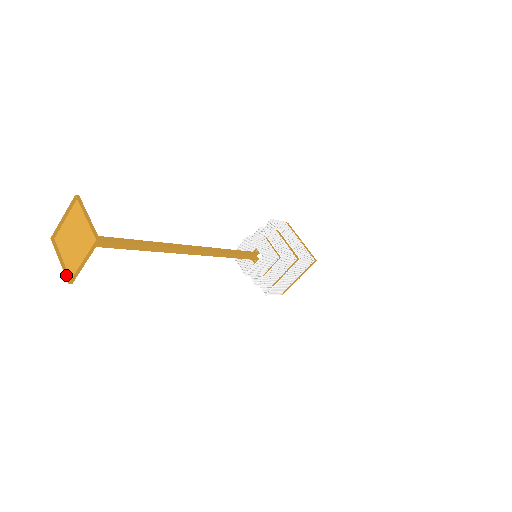
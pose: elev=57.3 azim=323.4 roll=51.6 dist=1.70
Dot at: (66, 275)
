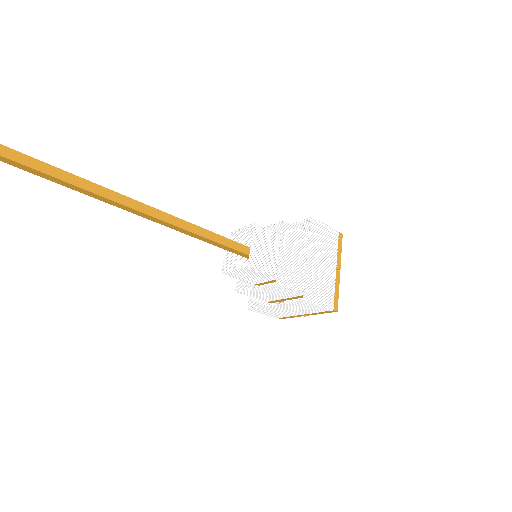
Dot at: out of frame
